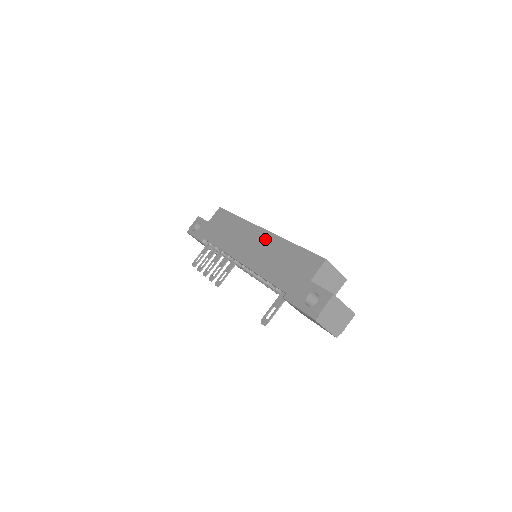
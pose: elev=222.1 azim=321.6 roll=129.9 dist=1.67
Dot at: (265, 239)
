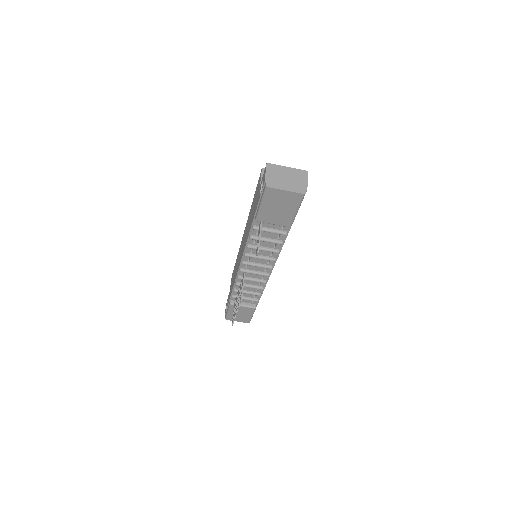
Dot at: (245, 231)
